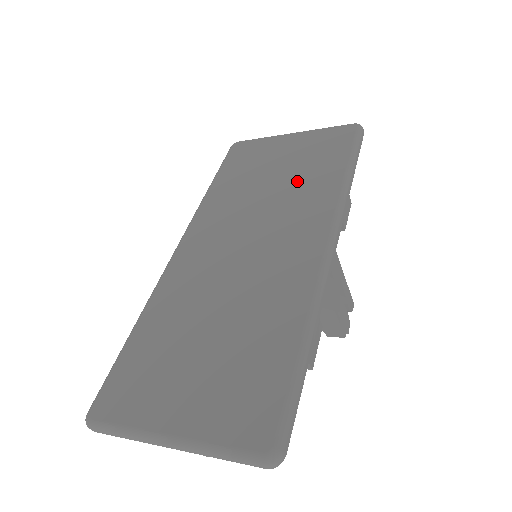
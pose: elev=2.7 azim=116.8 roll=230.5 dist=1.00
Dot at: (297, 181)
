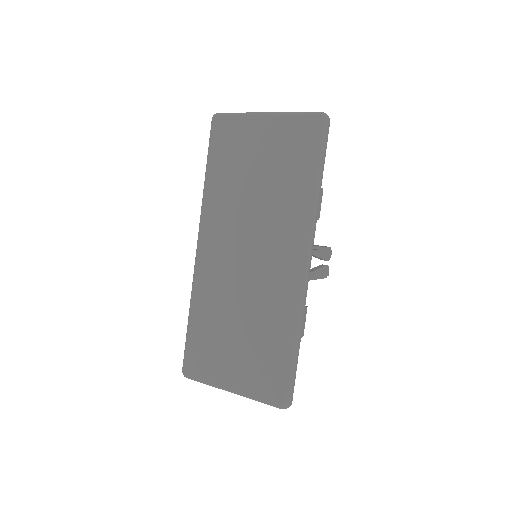
Dot at: (276, 190)
